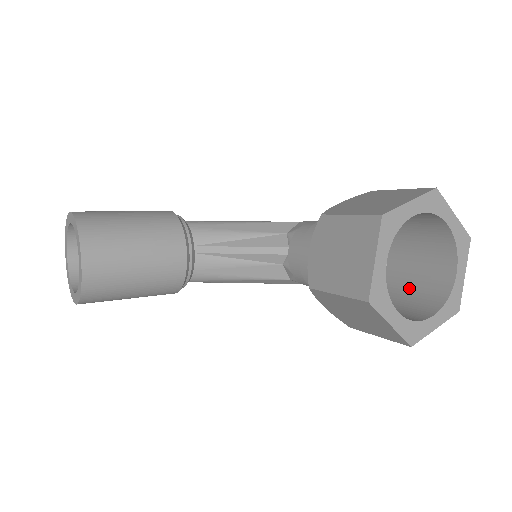
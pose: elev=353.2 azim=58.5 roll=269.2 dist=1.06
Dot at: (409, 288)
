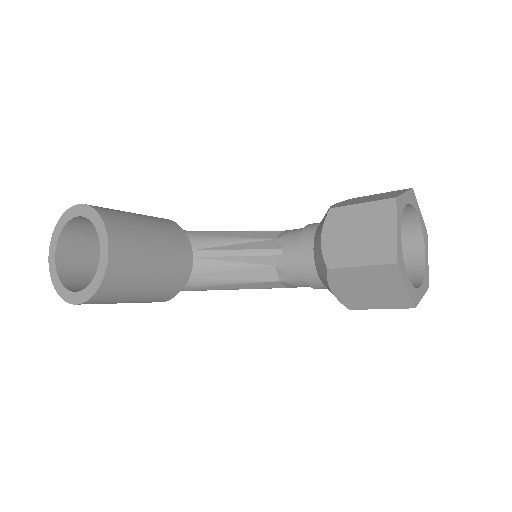
Dot at: occluded
